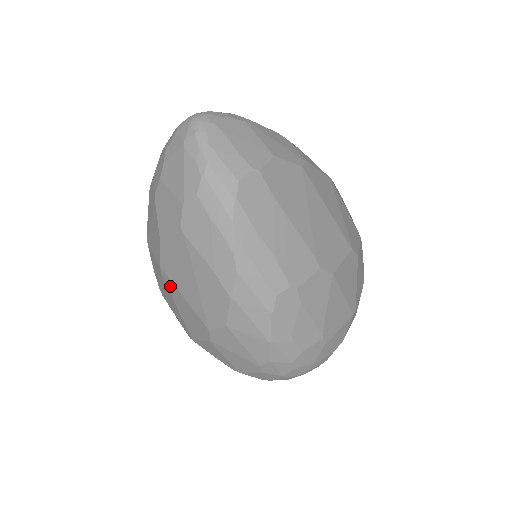
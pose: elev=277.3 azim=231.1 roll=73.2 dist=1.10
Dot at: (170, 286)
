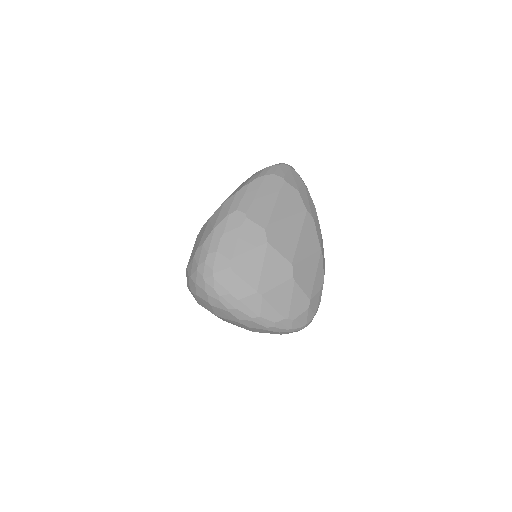
Dot at: occluded
